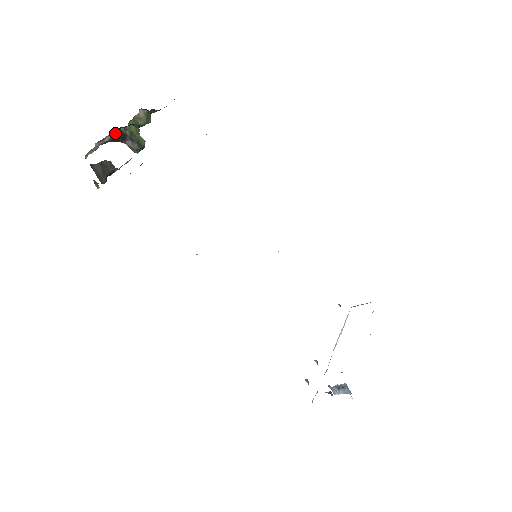
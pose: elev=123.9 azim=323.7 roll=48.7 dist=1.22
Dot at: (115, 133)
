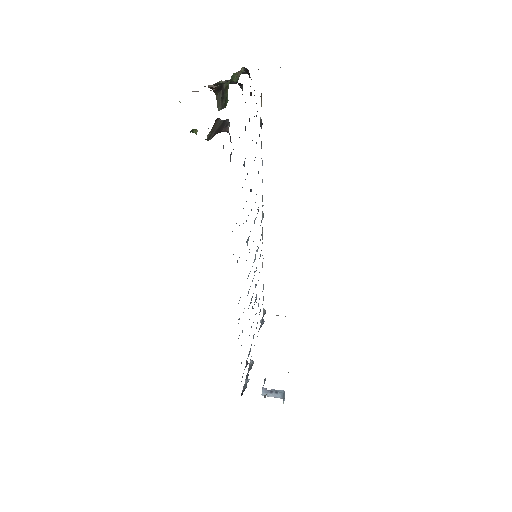
Dot at: (221, 82)
